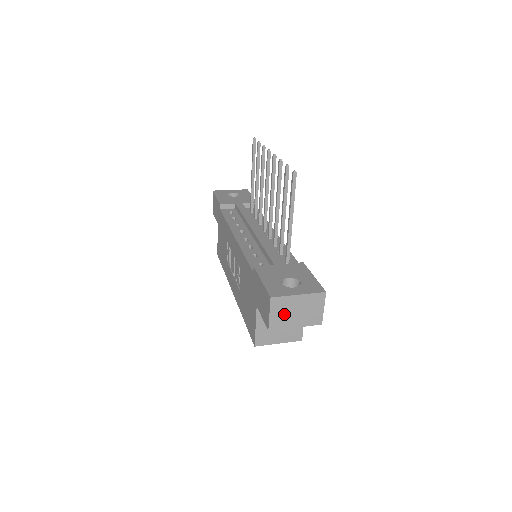
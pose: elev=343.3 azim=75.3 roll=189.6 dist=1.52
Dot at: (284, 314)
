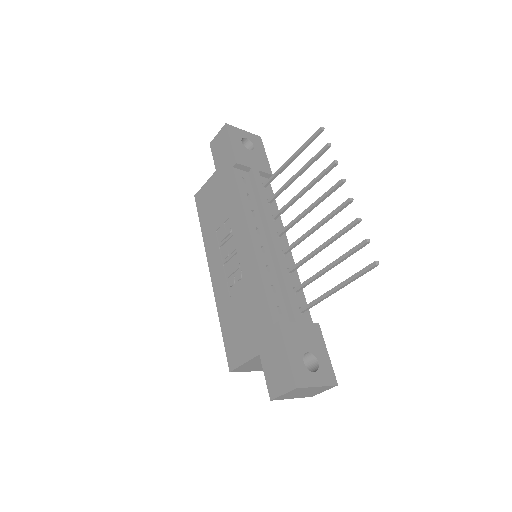
Dot at: (294, 394)
